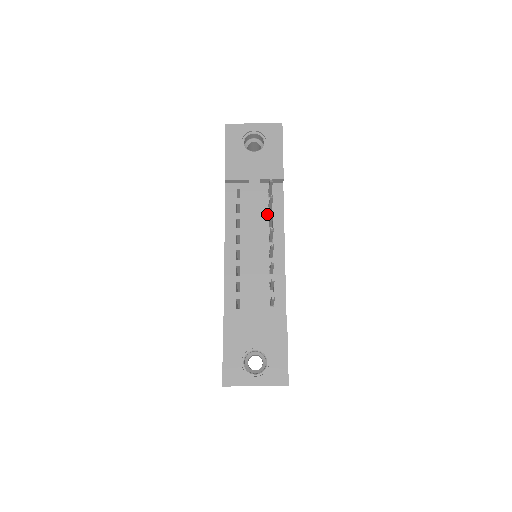
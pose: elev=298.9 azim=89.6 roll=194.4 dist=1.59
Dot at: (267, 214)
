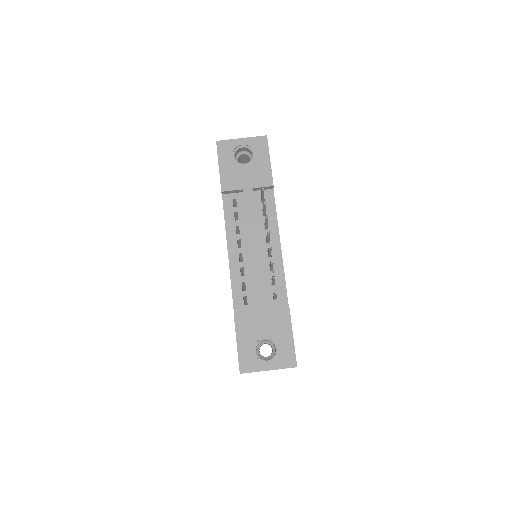
Dot at: (262, 218)
